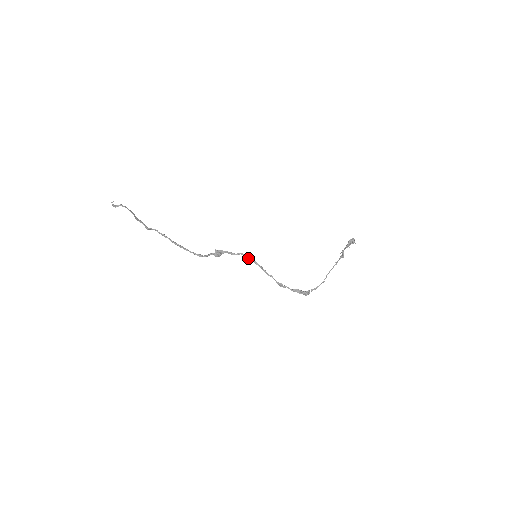
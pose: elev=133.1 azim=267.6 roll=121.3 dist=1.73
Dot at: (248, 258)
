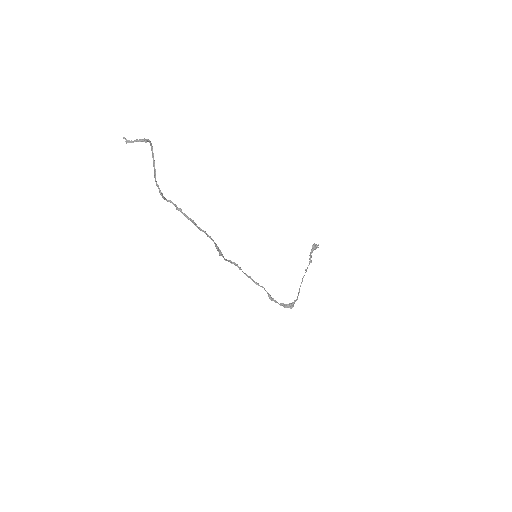
Dot at: (237, 266)
